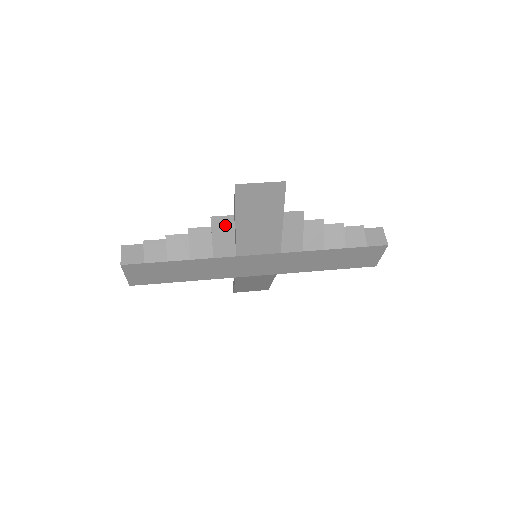
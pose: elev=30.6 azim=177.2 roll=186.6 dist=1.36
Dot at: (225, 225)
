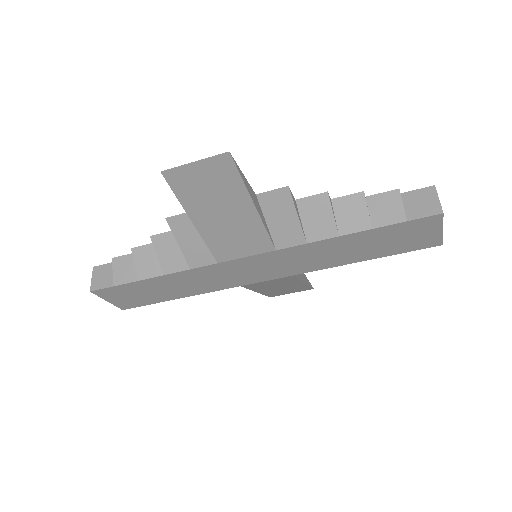
Dot at: (188, 225)
